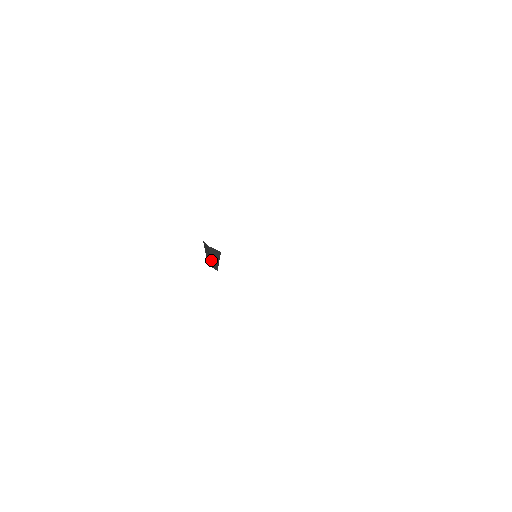
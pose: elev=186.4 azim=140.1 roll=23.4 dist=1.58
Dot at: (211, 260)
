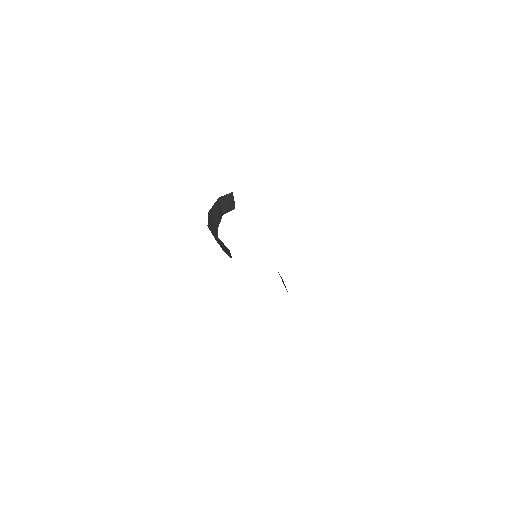
Dot at: (225, 207)
